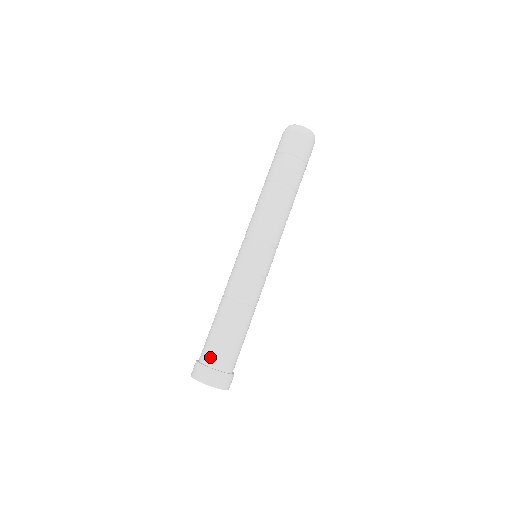
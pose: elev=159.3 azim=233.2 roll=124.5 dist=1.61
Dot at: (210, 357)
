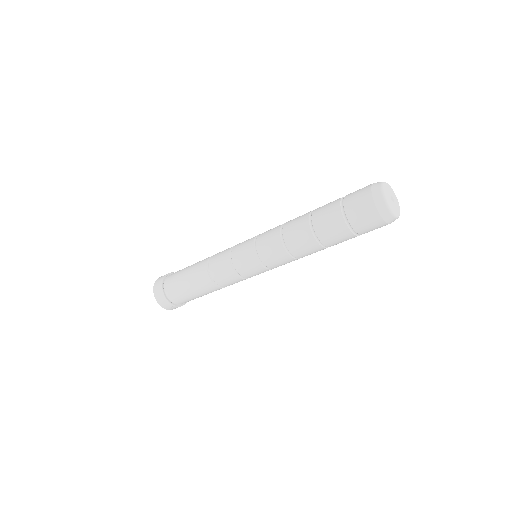
Dot at: (169, 283)
